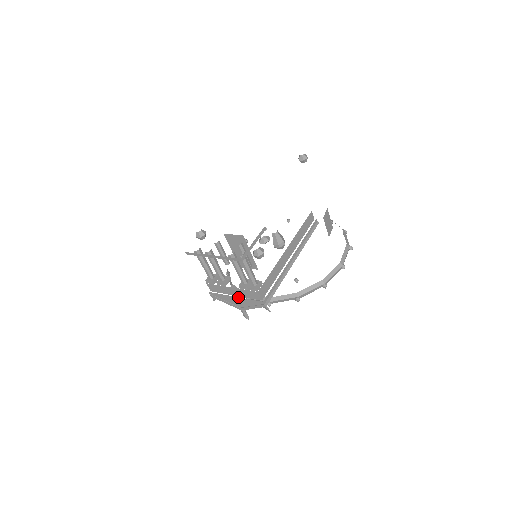
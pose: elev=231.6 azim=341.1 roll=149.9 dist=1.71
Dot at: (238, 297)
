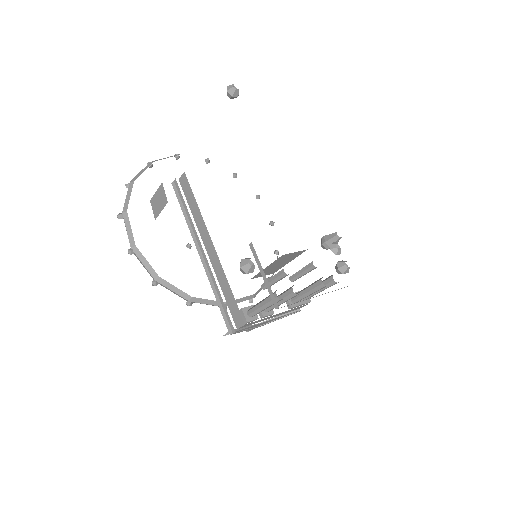
Dot at: (276, 318)
